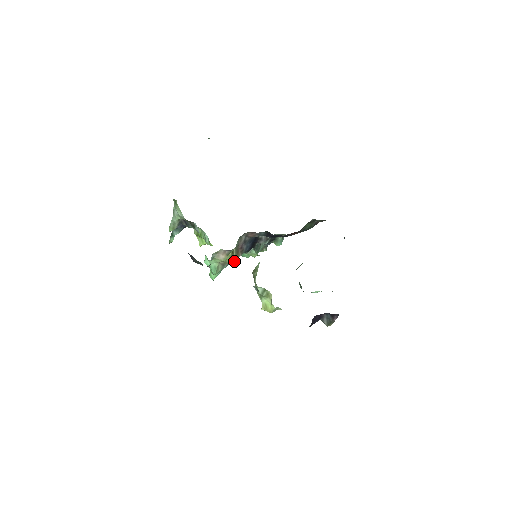
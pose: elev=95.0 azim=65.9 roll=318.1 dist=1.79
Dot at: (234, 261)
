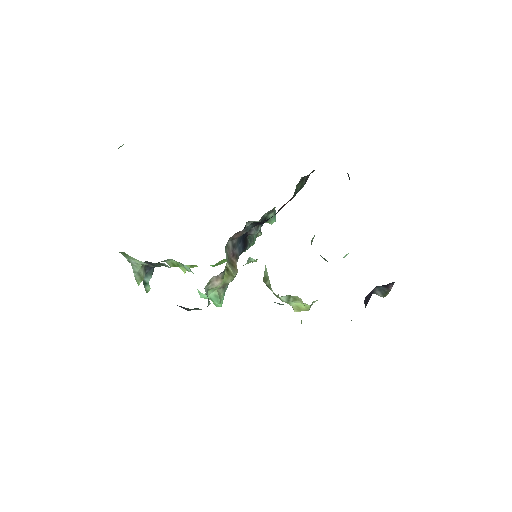
Dot at: (234, 277)
